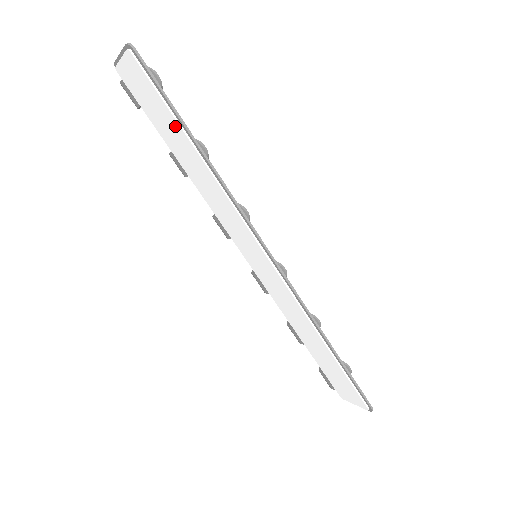
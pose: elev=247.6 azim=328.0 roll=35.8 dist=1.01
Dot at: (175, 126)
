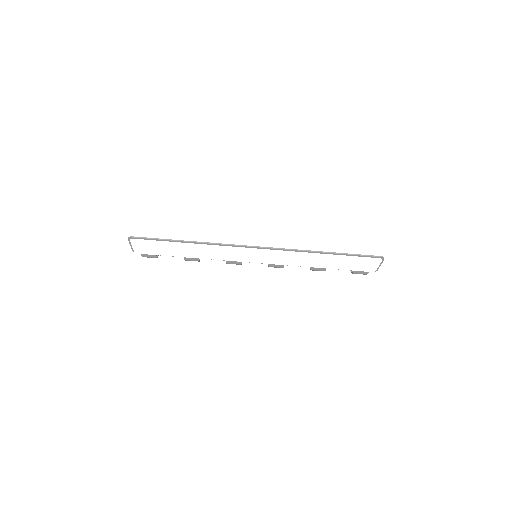
Dot at: (171, 245)
